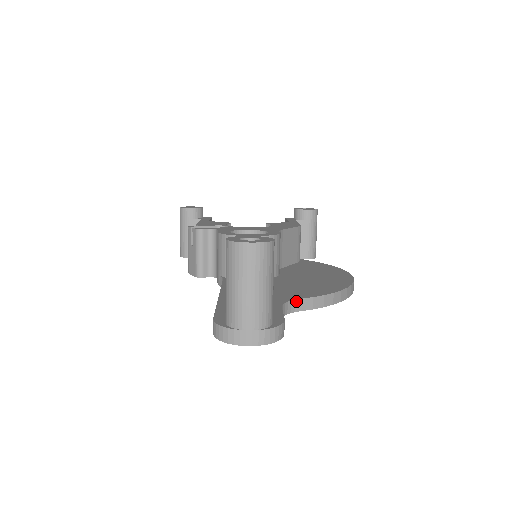
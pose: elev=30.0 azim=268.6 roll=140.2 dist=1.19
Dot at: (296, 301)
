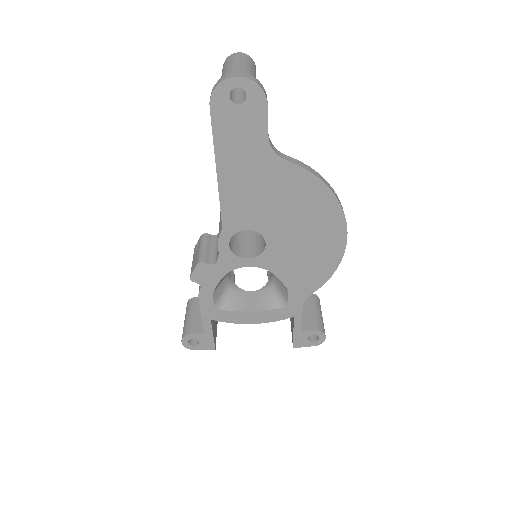
Dot at: (283, 155)
